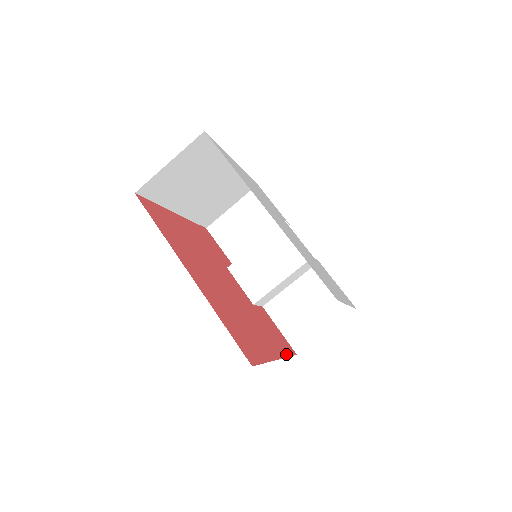
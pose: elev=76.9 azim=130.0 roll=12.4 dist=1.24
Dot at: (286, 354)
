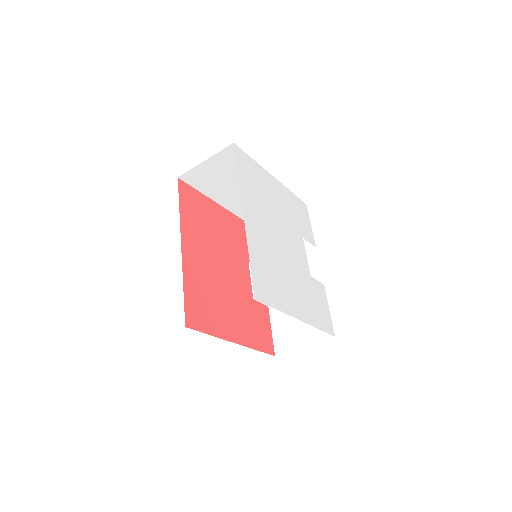
Dot at: (256, 347)
